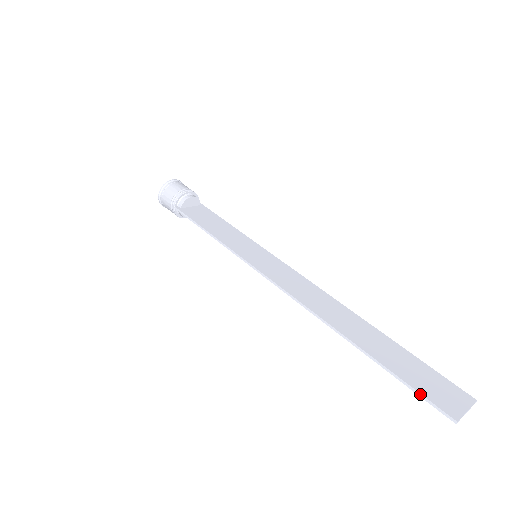
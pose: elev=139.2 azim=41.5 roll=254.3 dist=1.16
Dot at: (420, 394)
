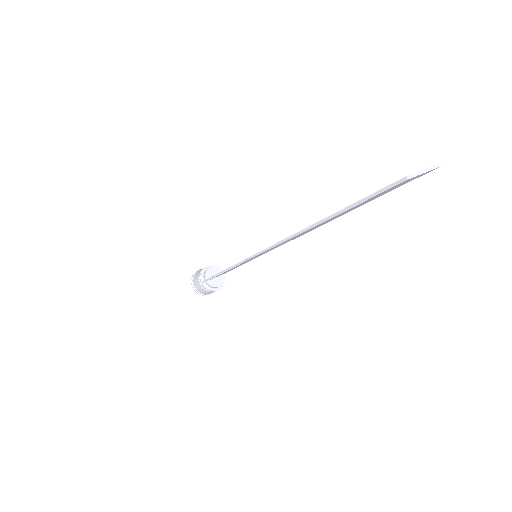
Dot at: (373, 194)
